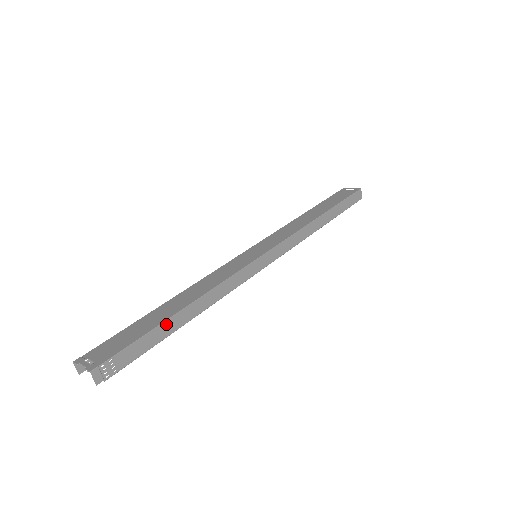
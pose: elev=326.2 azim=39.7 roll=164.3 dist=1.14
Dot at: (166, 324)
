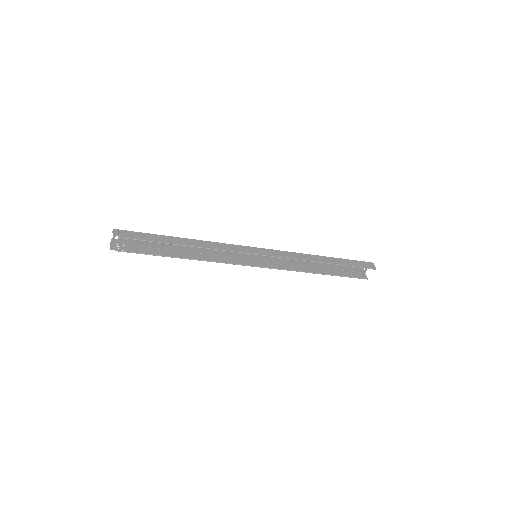
Dot at: (168, 238)
